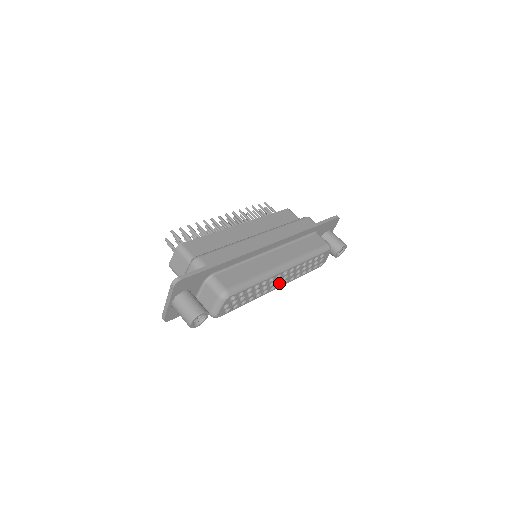
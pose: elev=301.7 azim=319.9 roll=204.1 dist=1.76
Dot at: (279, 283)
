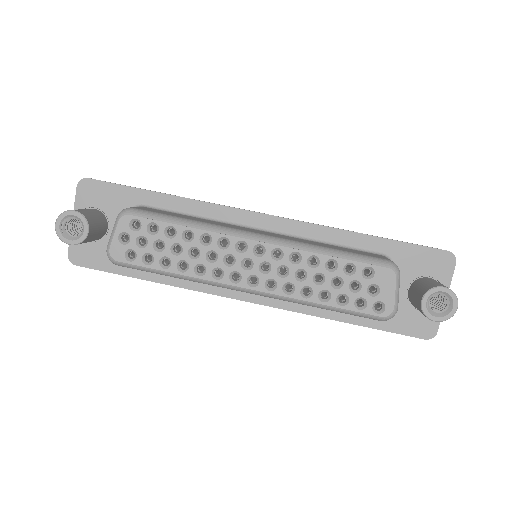
Dot at: (257, 281)
